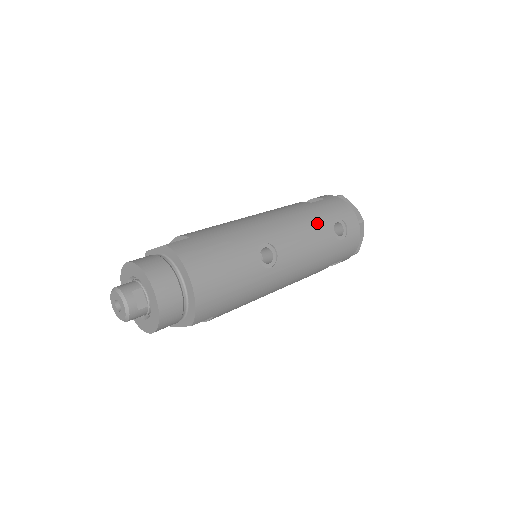
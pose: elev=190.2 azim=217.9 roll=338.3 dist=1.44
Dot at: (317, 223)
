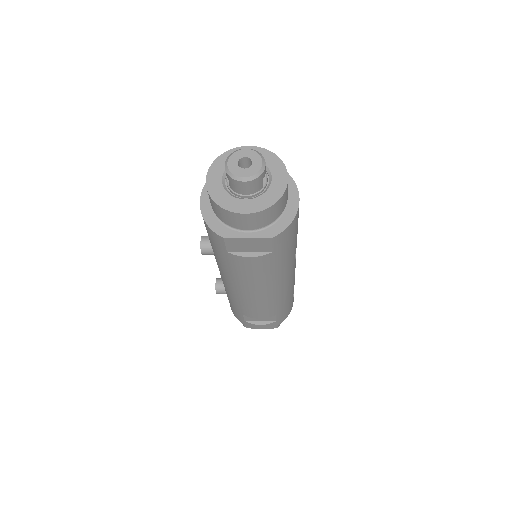
Dot at: occluded
